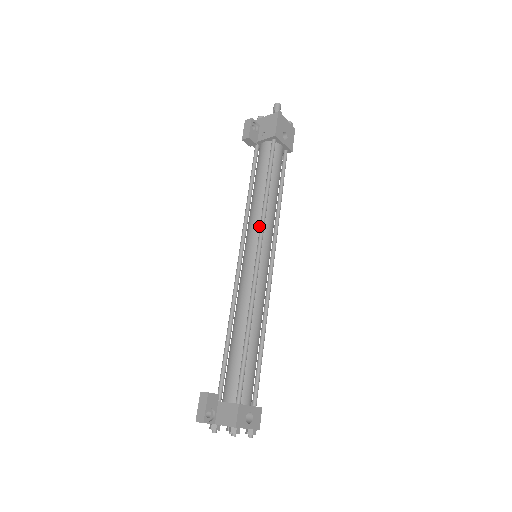
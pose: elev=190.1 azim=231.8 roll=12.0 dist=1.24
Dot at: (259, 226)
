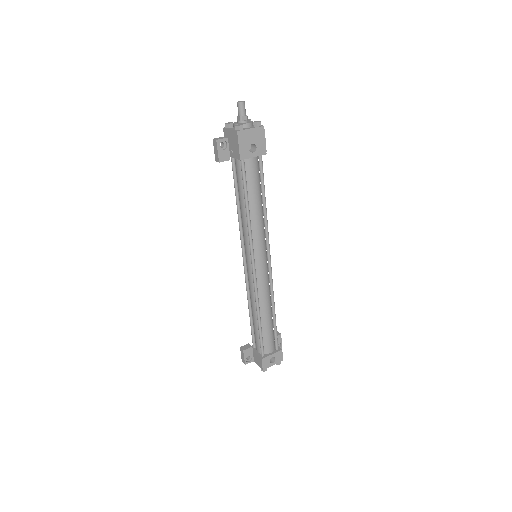
Dot at: (249, 241)
